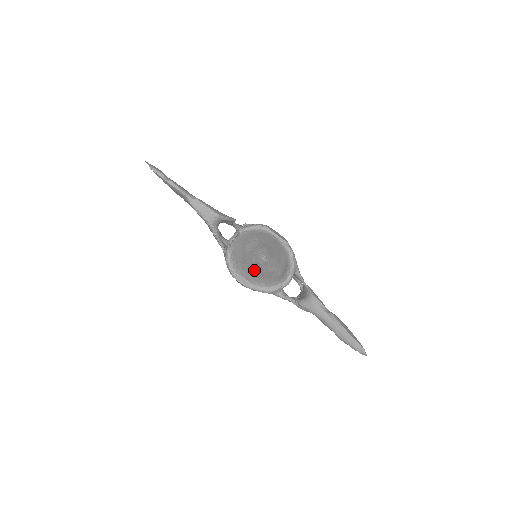
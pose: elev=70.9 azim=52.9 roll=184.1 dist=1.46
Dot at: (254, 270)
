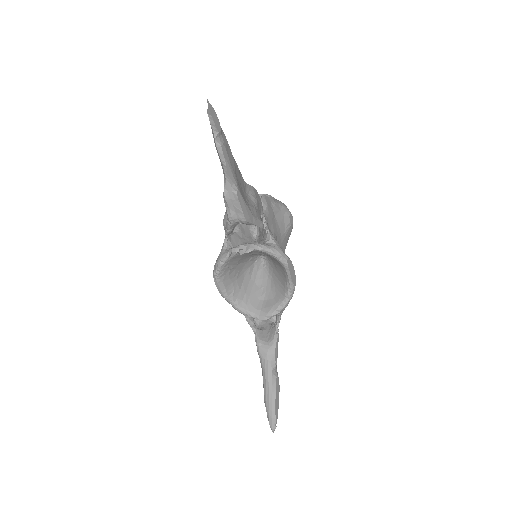
Dot at: (242, 273)
